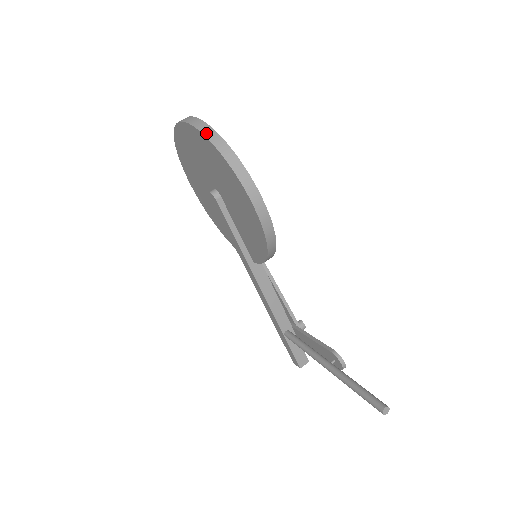
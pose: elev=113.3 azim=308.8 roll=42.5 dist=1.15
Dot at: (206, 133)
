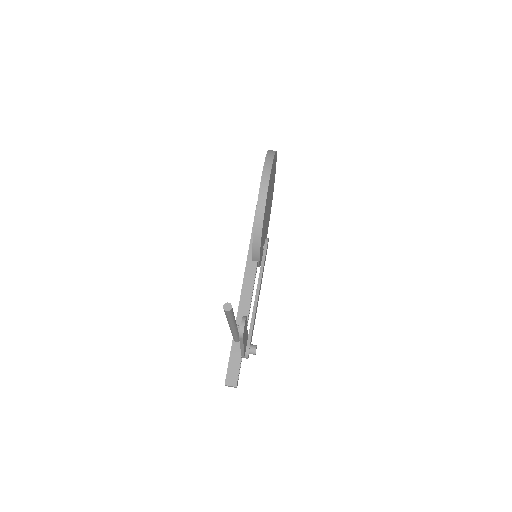
Dot at: occluded
